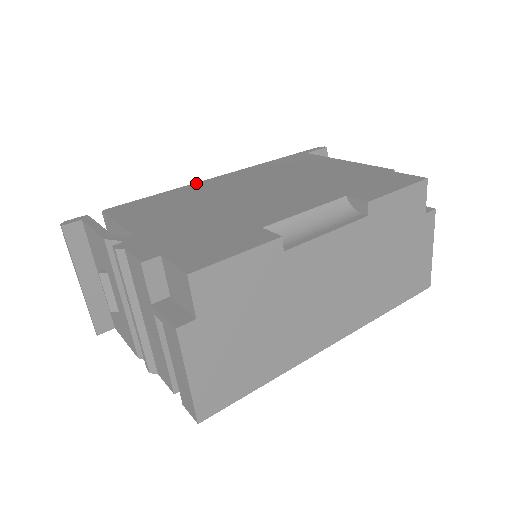
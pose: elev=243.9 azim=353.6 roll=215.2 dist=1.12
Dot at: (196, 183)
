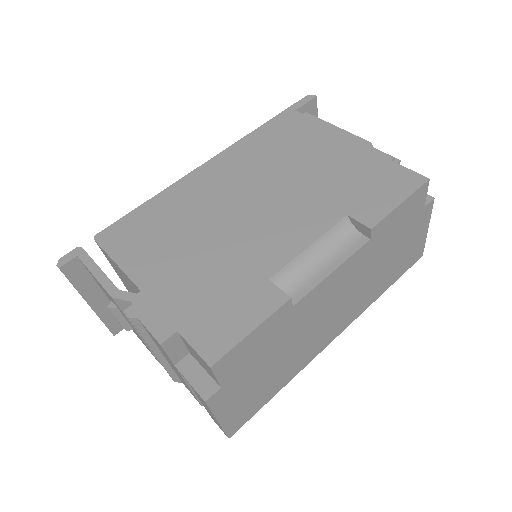
Dot at: (183, 179)
